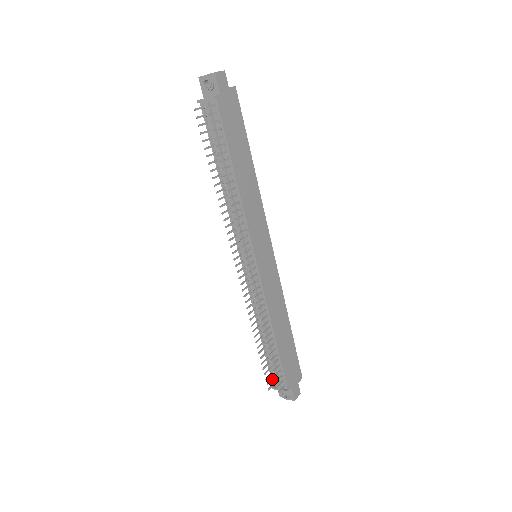
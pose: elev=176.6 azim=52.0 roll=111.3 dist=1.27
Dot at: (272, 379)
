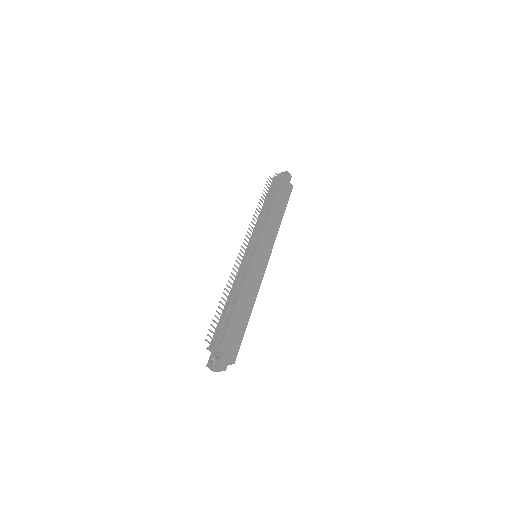
Dot at: (212, 338)
